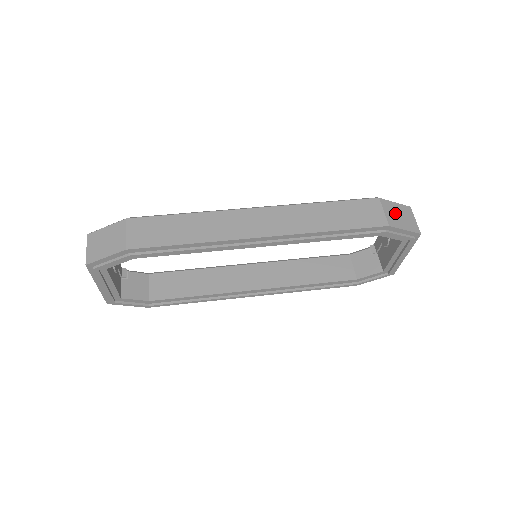
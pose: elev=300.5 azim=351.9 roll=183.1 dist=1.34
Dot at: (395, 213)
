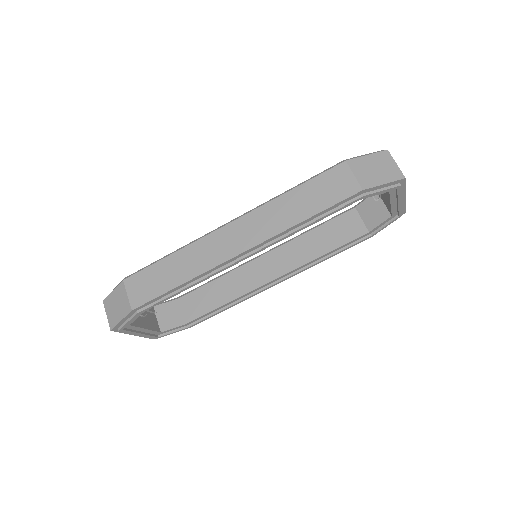
Dot at: (368, 169)
